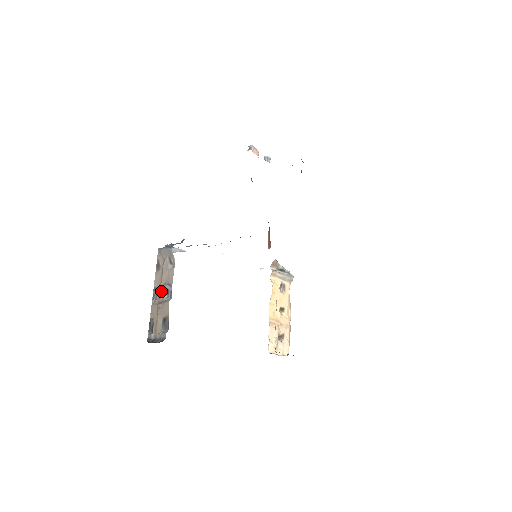
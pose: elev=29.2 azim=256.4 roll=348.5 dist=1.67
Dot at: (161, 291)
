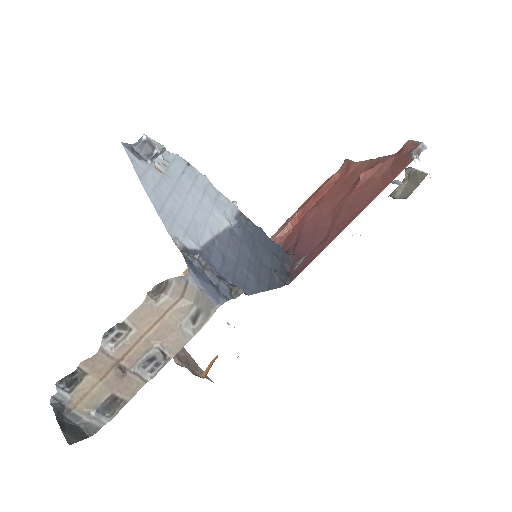
Dot at: (139, 350)
